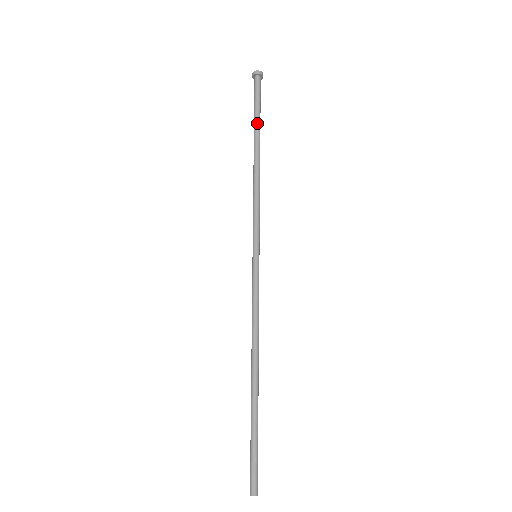
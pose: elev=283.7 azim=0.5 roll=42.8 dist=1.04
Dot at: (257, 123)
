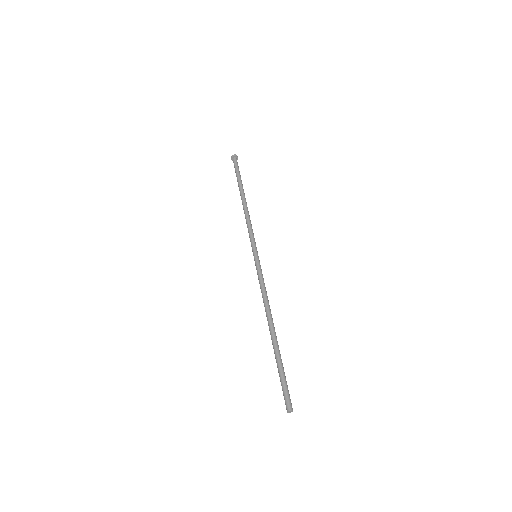
Dot at: (239, 182)
